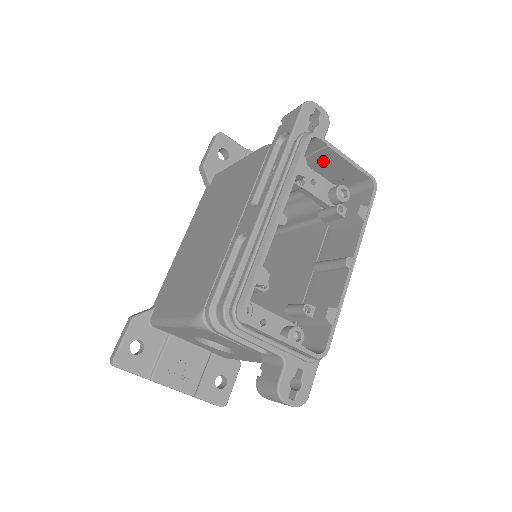
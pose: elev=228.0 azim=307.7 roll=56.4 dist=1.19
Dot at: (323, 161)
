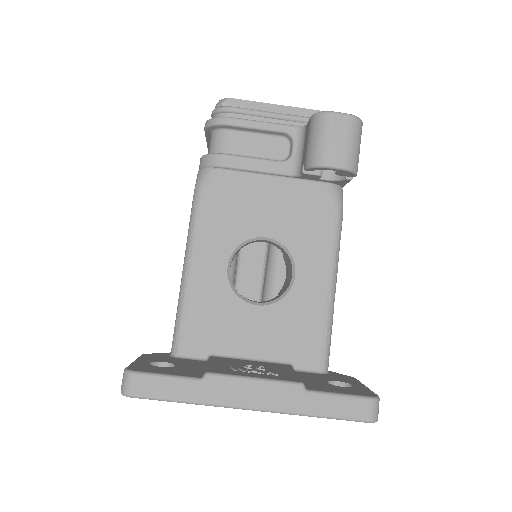
Dot at: occluded
